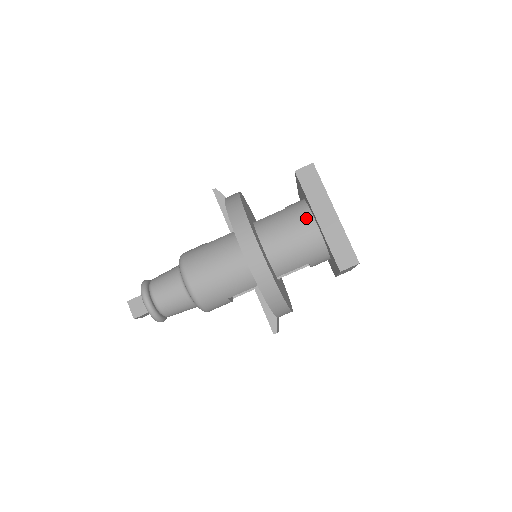
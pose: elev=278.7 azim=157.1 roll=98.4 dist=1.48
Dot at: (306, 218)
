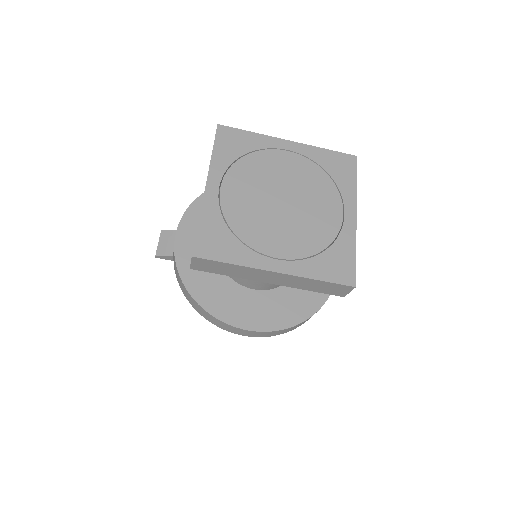
Dot at: occluded
